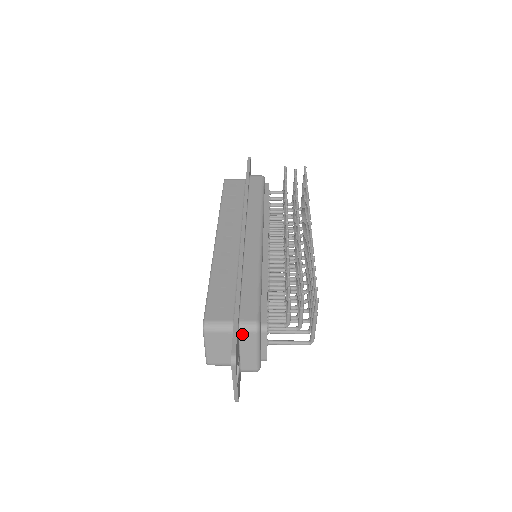
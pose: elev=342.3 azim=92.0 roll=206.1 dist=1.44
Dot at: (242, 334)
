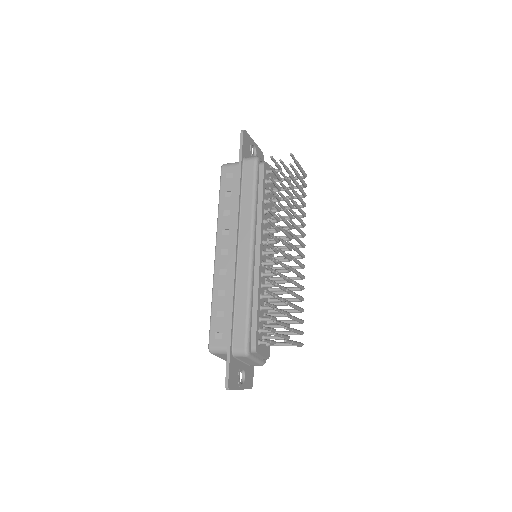
Dot at: (237, 357)
